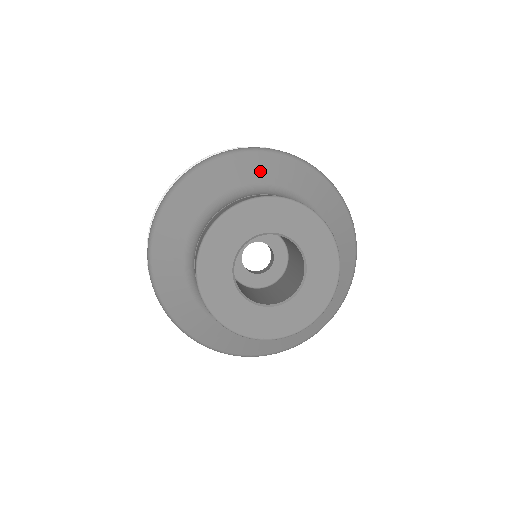
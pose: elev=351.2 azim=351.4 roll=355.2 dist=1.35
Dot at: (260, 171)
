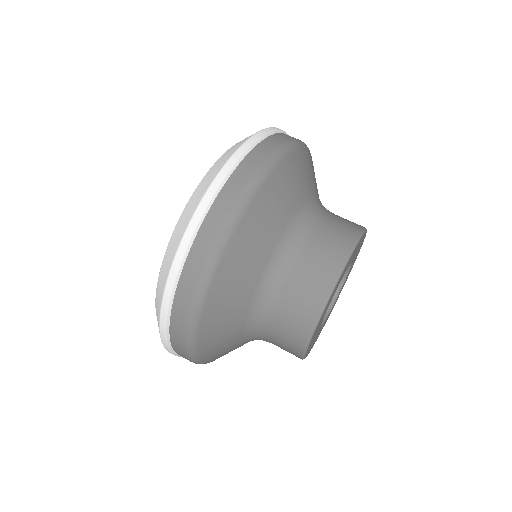
Dot at: (292, 191)
